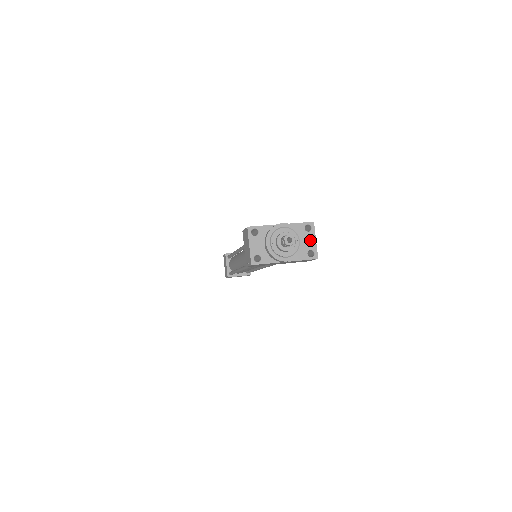
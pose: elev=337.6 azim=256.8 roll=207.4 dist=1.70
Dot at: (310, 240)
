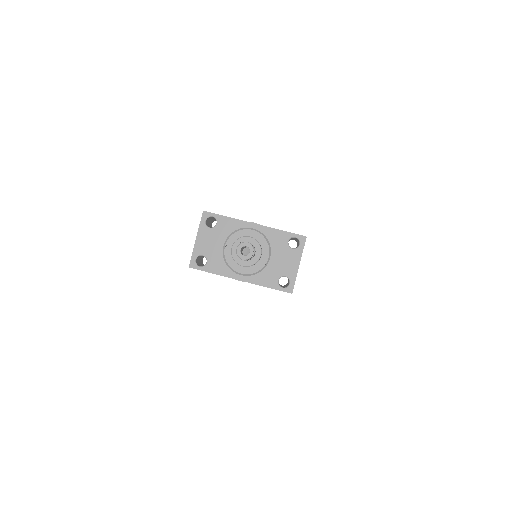
Dot at: (290, 262)
